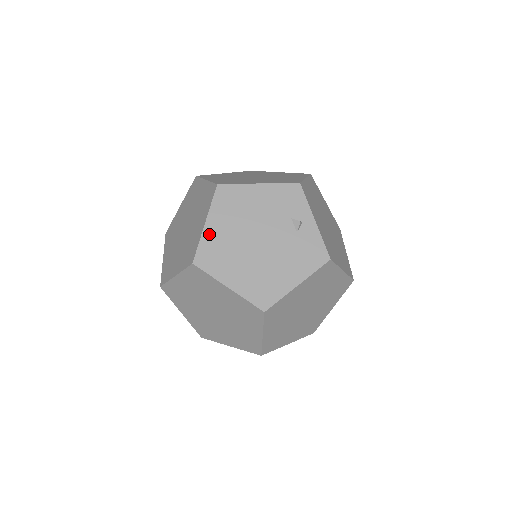
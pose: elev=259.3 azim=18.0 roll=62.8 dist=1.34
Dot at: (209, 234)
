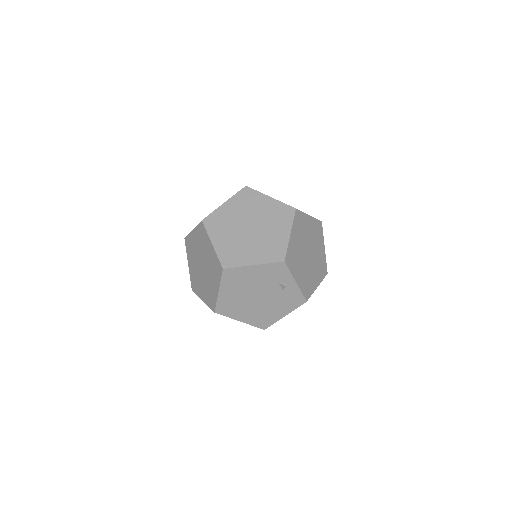
Dot at: (222, 297)
